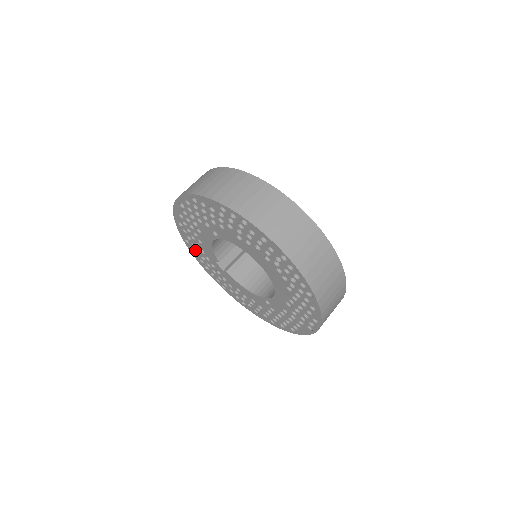
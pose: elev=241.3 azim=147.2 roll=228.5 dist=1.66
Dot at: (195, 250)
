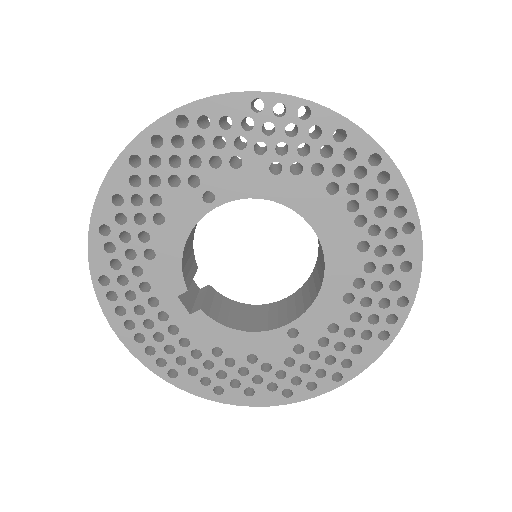
Dot at: (121, 297)
